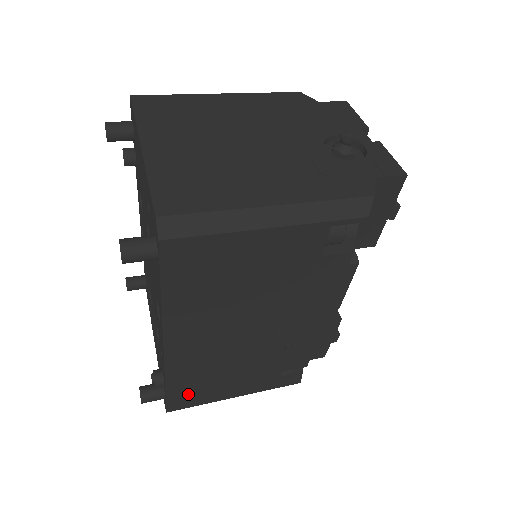
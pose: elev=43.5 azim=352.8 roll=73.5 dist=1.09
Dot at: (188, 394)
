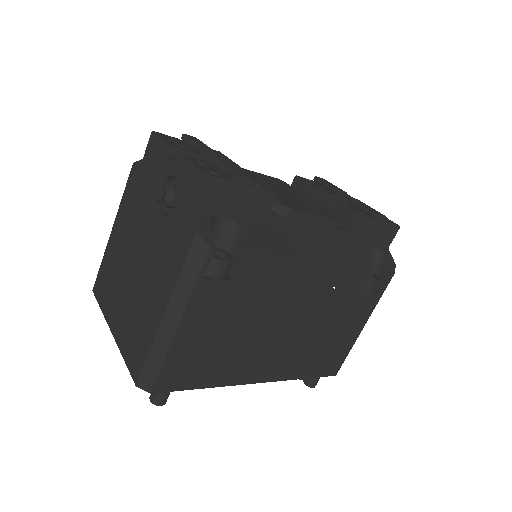
Dot at: (327, 363)
